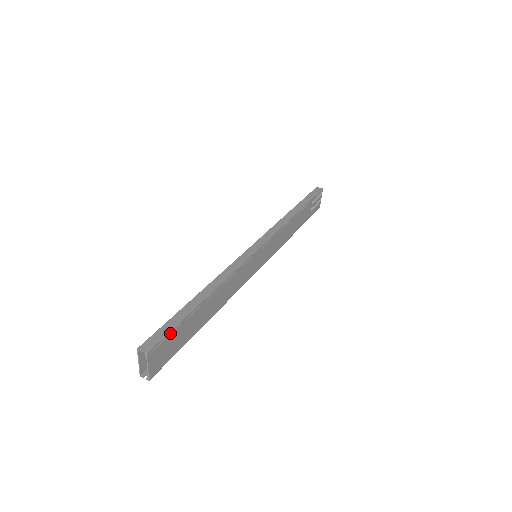
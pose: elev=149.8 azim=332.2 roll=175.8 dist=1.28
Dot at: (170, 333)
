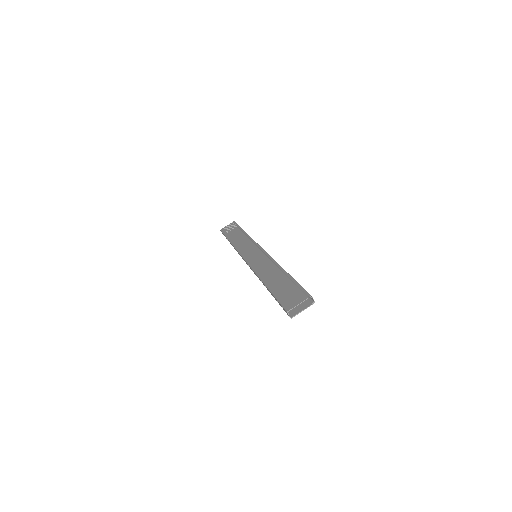
Dot at: occluded
